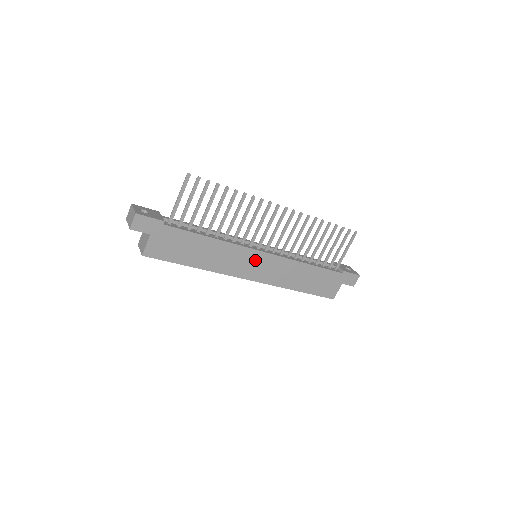
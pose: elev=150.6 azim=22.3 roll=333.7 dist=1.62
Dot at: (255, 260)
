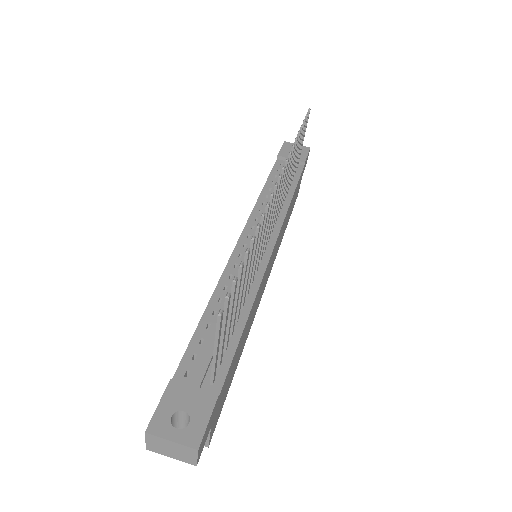
Dot at: (268, 266)
